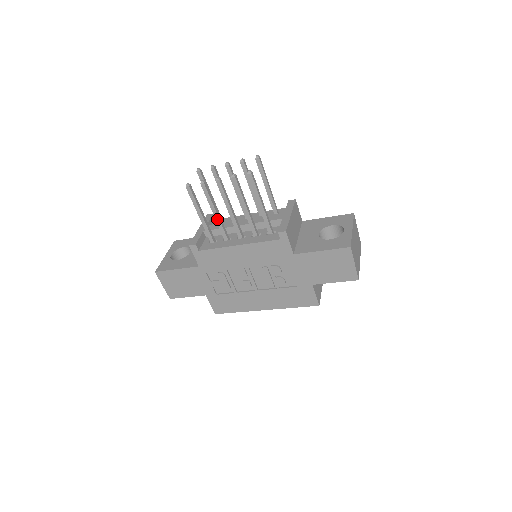
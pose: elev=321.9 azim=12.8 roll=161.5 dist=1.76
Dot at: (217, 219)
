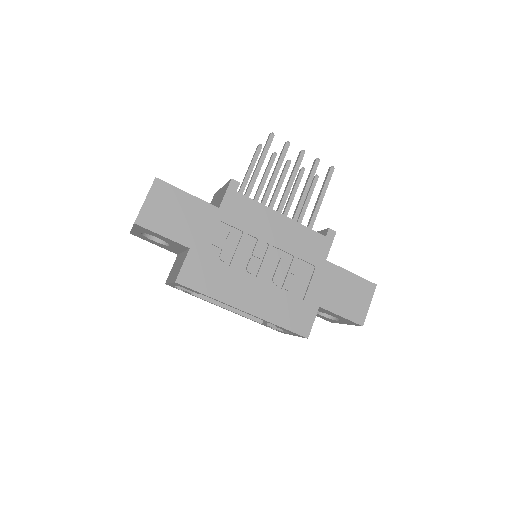
Dot at: (272, 182)
